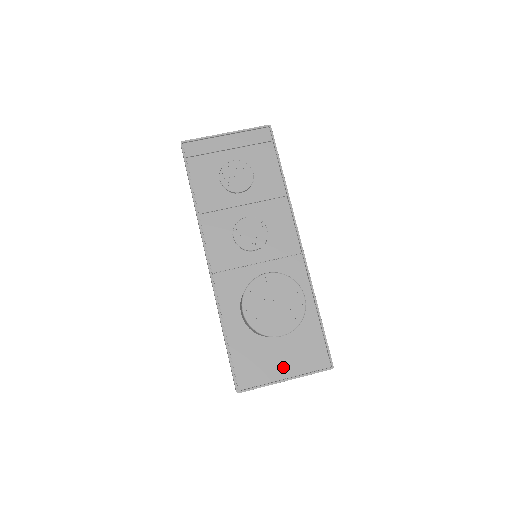
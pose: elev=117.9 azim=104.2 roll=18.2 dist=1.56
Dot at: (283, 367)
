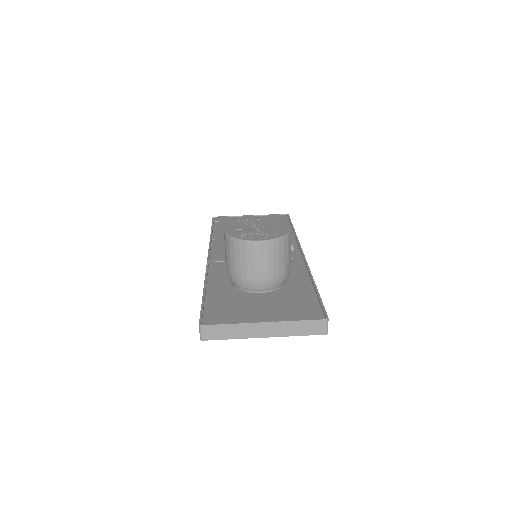
Dot at: (263, 314)
